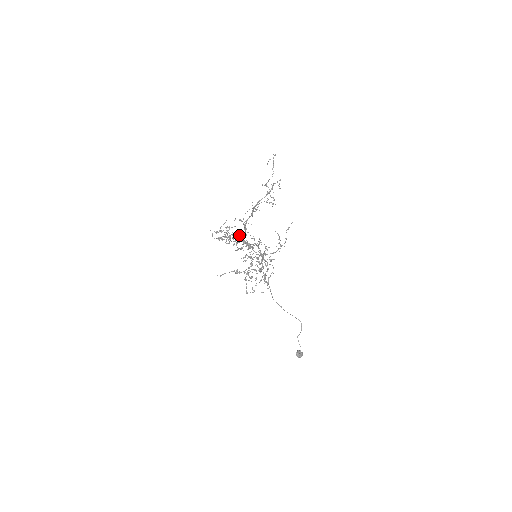
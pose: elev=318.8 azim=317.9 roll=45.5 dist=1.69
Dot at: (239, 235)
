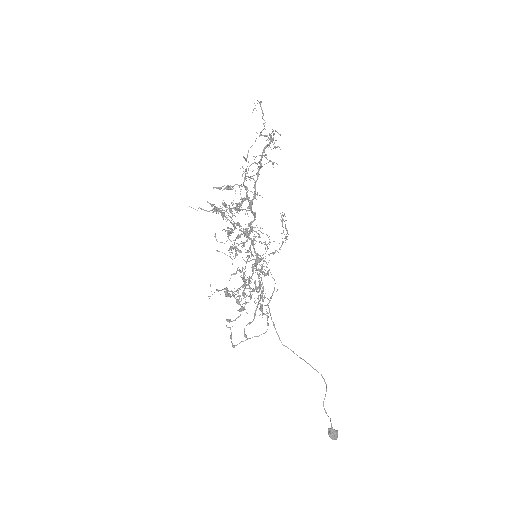
Dot at: (241, 207)
